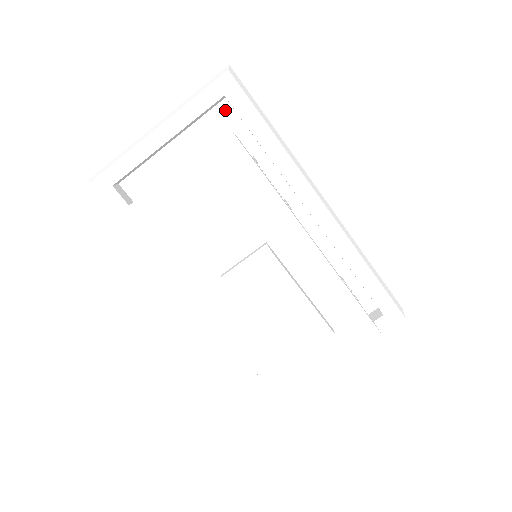
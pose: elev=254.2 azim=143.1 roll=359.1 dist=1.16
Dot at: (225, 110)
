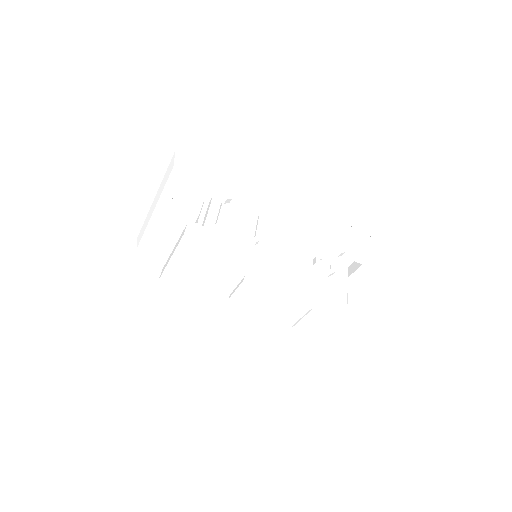
Dot at: occluded
